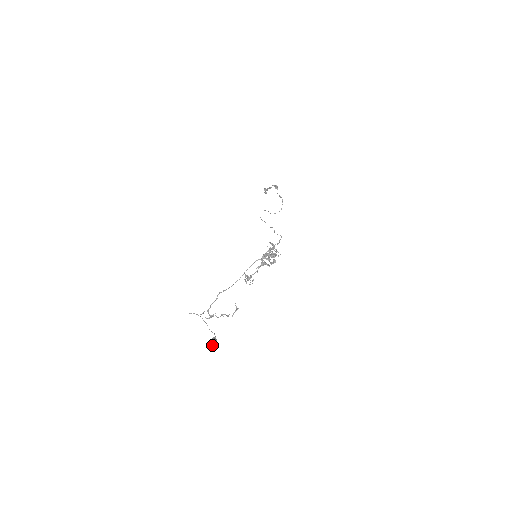
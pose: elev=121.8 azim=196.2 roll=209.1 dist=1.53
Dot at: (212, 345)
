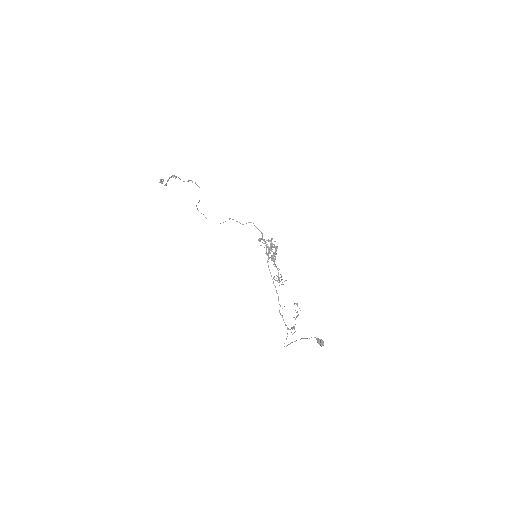
Dot at: occluded
